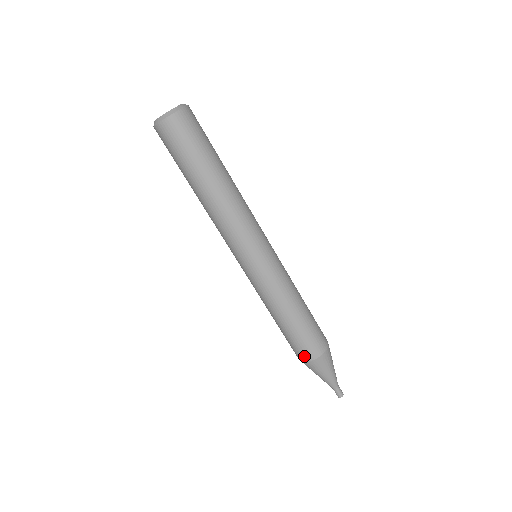
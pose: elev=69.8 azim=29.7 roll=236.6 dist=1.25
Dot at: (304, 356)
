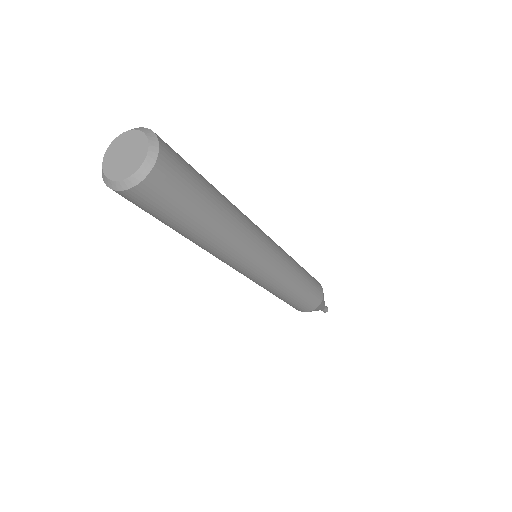
Dot at: occluded
